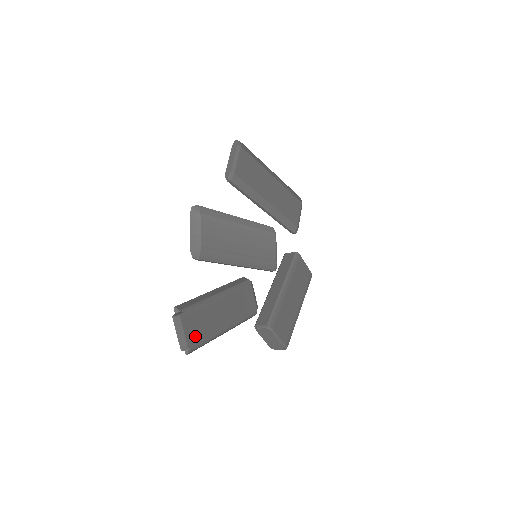
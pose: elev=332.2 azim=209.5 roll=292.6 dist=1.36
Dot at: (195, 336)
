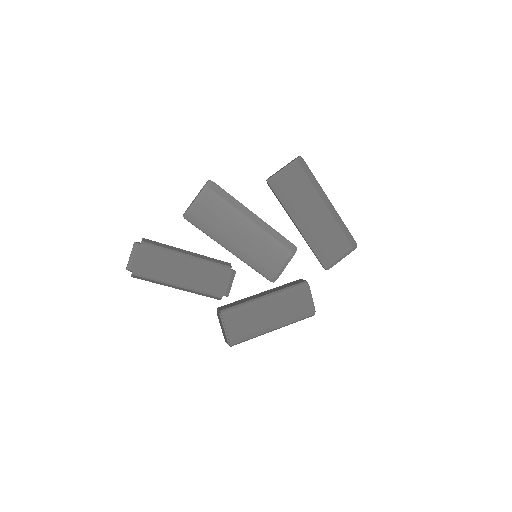
Dot at: (142, 267)
